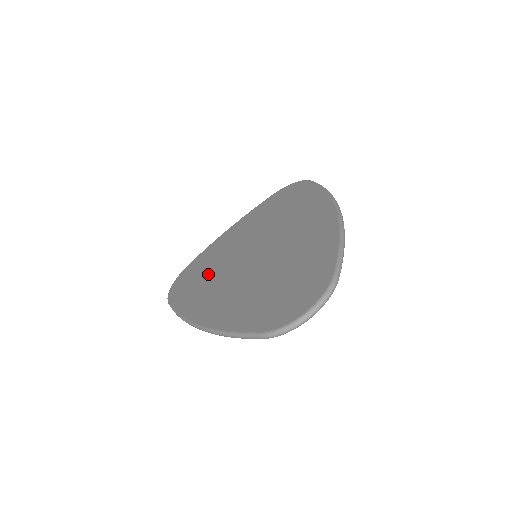
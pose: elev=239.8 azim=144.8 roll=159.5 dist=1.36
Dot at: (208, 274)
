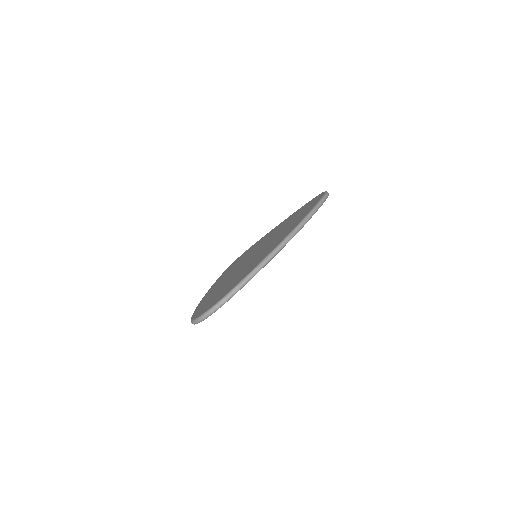
Dot at: occluded
